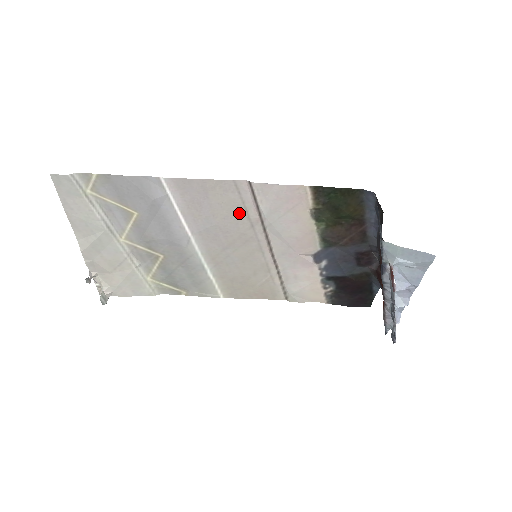
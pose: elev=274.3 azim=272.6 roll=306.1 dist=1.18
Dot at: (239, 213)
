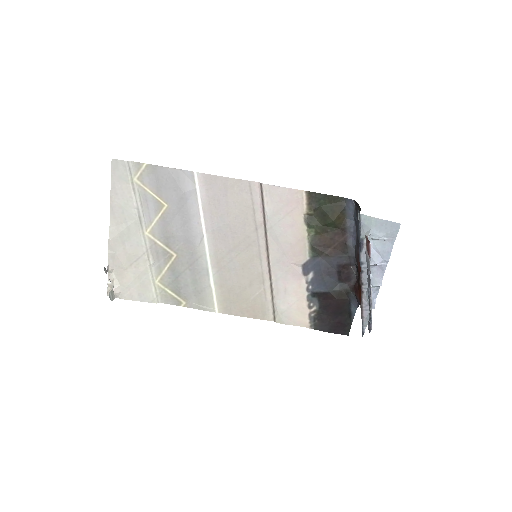
Dot at: (248, 214)
